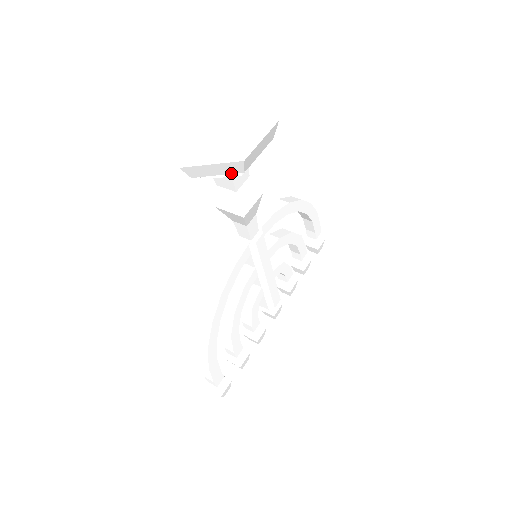
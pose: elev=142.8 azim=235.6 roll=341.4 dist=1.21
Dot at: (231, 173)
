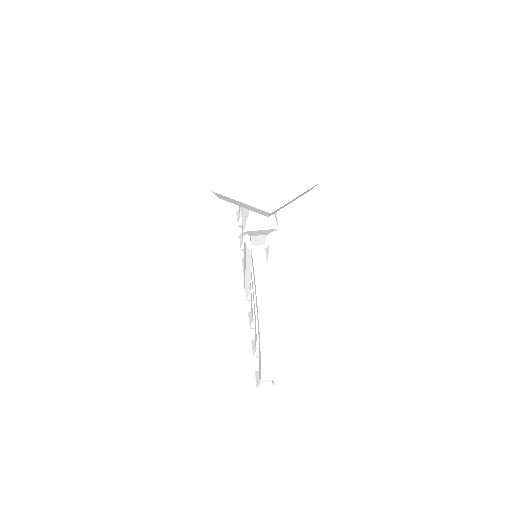
Dot at: occluded
